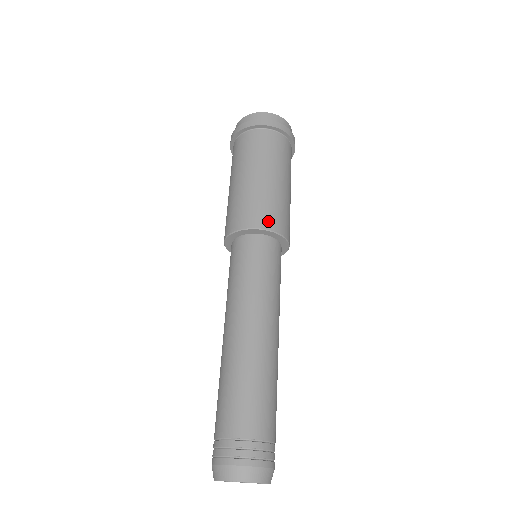
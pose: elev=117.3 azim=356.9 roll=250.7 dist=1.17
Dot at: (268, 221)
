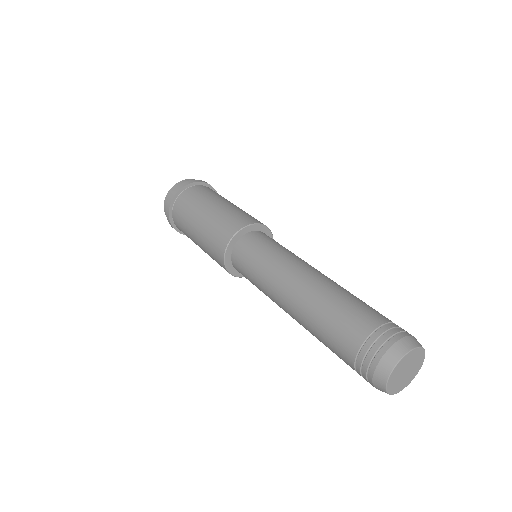
Dot at: (239, 223)
